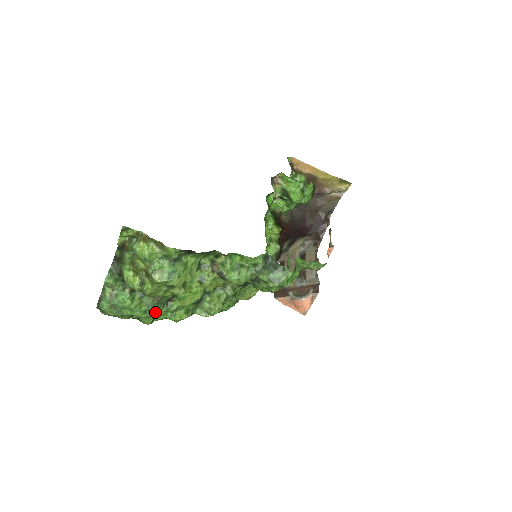
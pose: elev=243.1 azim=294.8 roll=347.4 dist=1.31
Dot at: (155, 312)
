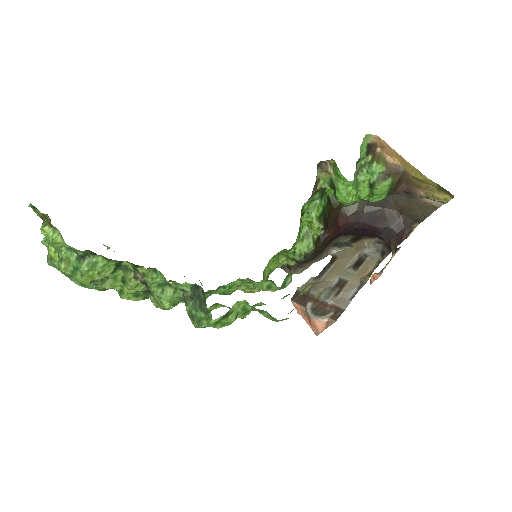
Dot at: (92, 287)
